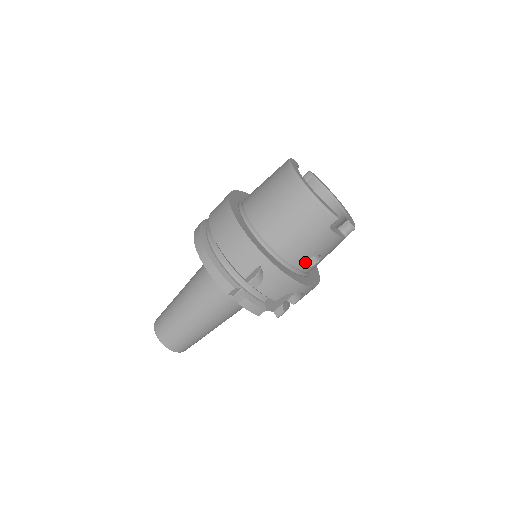
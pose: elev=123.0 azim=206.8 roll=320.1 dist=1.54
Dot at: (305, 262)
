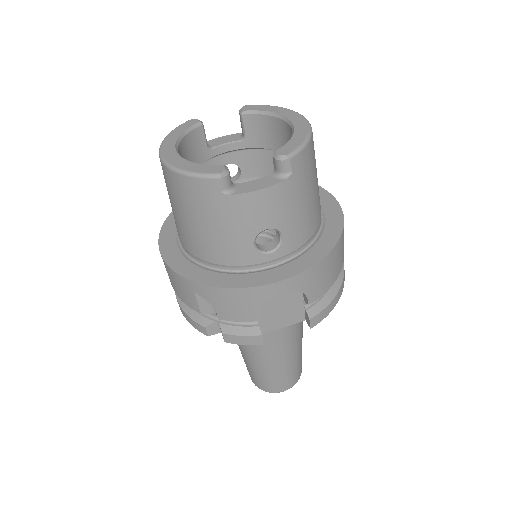
Dot at: (254, 251)
